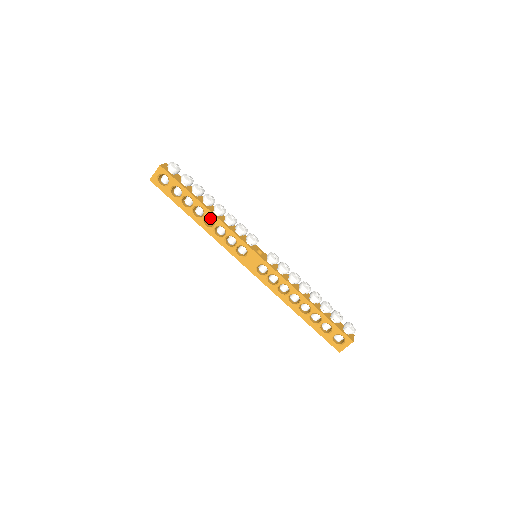
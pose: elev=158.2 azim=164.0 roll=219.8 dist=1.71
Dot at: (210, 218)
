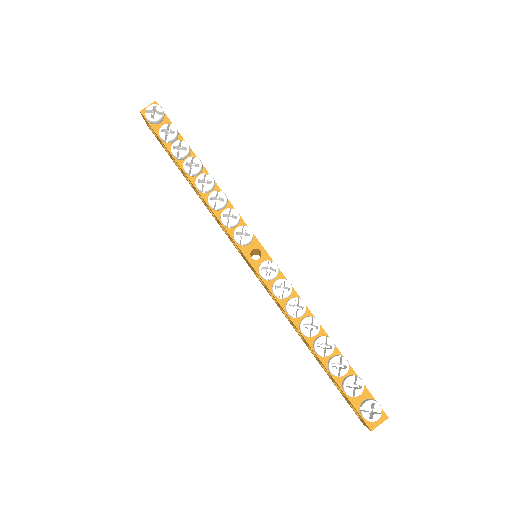
Dot at: occluded
